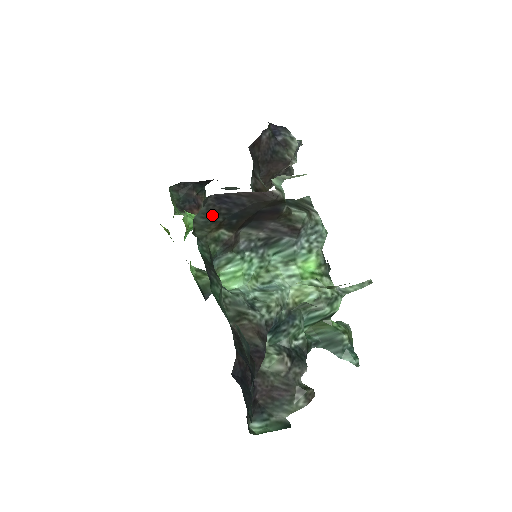
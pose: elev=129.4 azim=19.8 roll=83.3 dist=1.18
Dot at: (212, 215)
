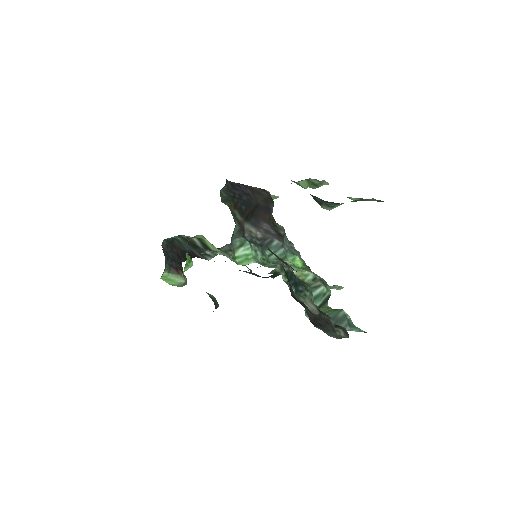
Dot at: (230, 195)
